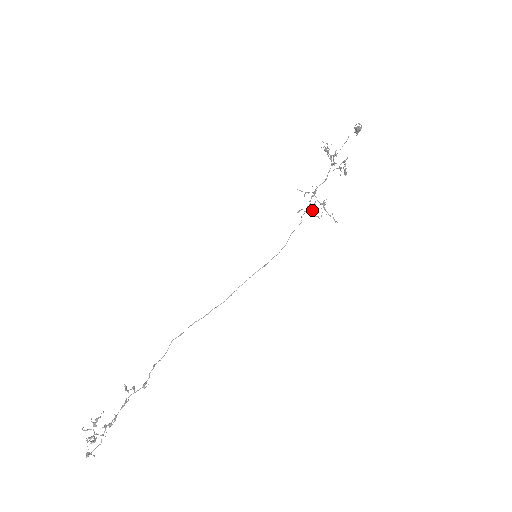
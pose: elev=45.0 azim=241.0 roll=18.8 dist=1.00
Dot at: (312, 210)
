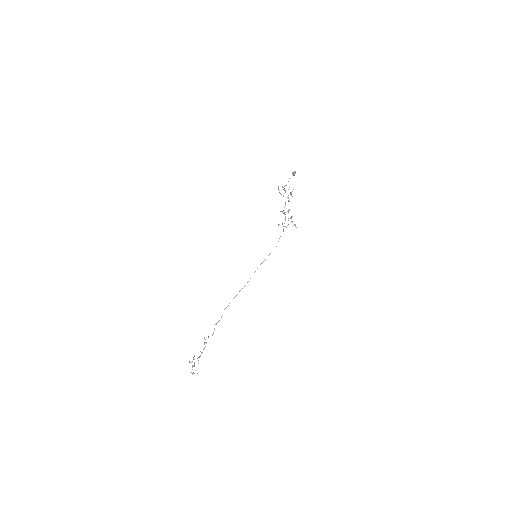
Dot at: (282, 223)
